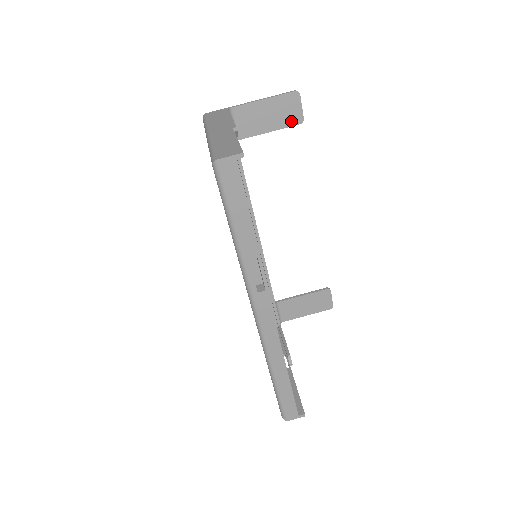
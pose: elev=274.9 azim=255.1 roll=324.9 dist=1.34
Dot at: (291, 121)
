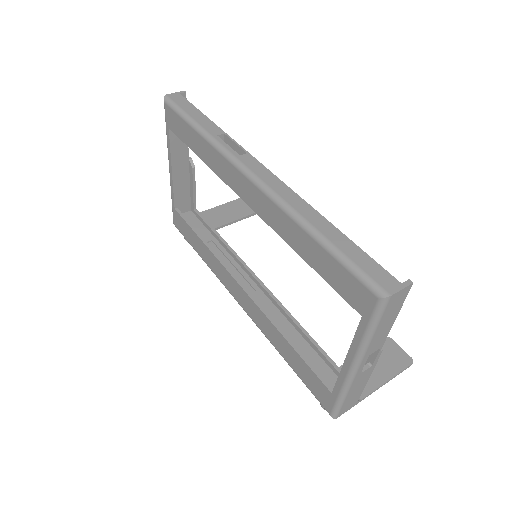
Dot at: (248, 212)
